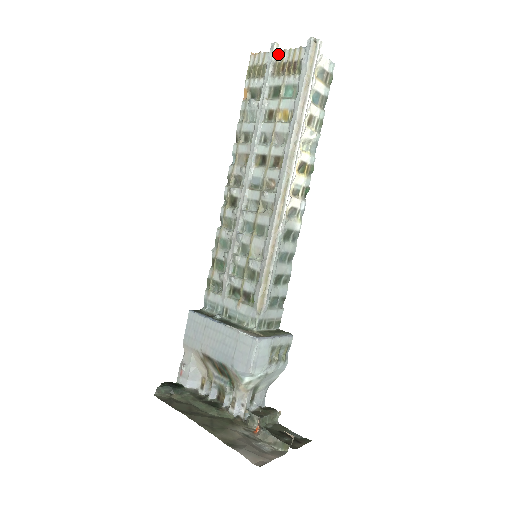
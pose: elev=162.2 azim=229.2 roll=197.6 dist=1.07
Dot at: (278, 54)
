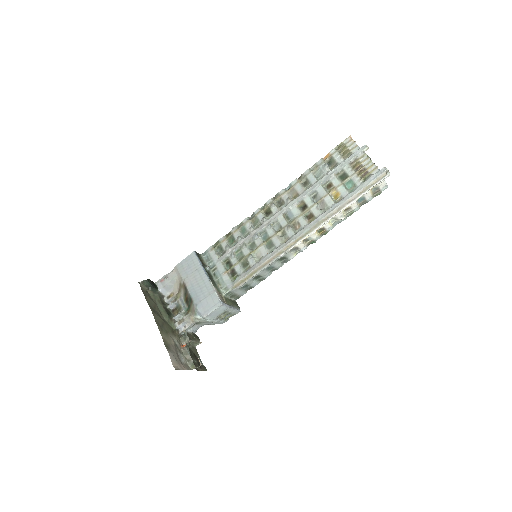
Dot at: (363, 155)
